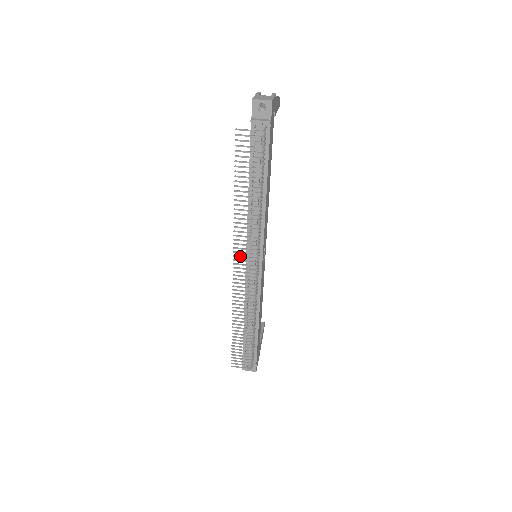
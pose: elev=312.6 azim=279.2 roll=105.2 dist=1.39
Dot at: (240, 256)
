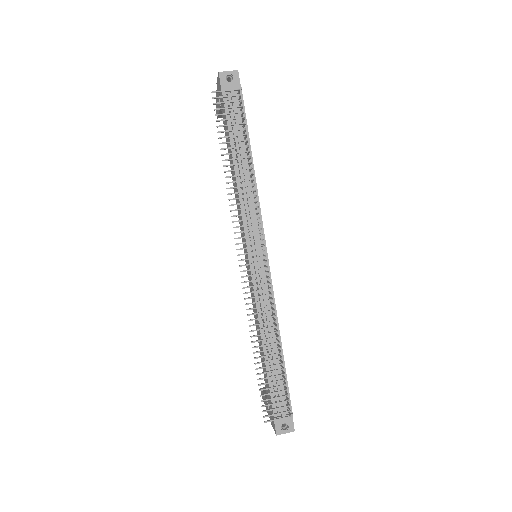
Dot at: (244, 242)
